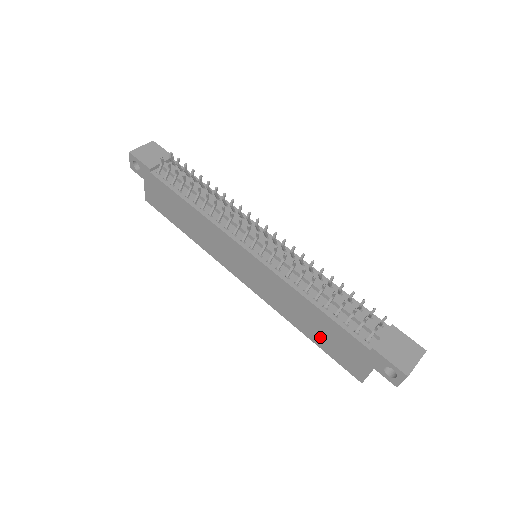
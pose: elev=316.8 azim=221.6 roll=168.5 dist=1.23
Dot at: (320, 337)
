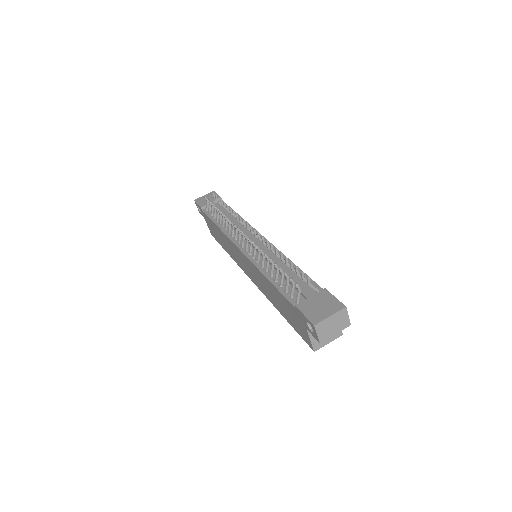
Dot at: (284, 312)
